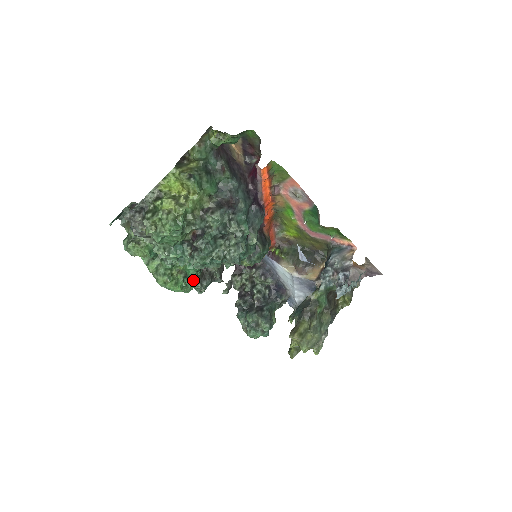
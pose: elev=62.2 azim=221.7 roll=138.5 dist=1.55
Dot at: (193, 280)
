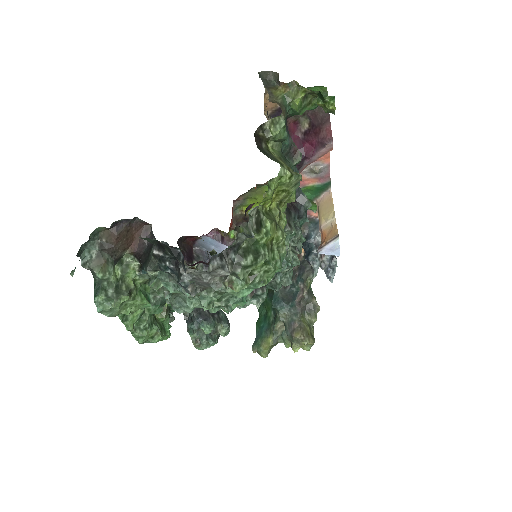
Dot at: occluded
